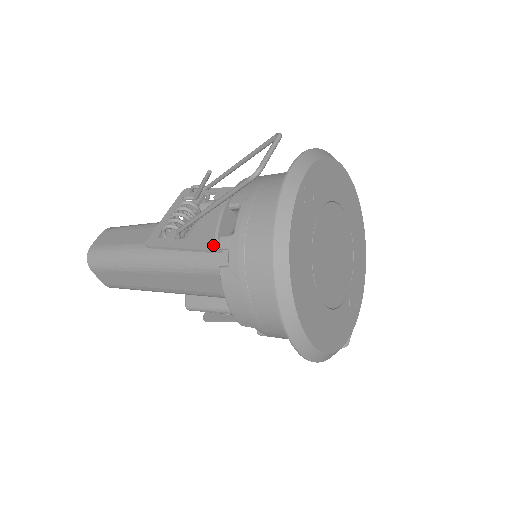
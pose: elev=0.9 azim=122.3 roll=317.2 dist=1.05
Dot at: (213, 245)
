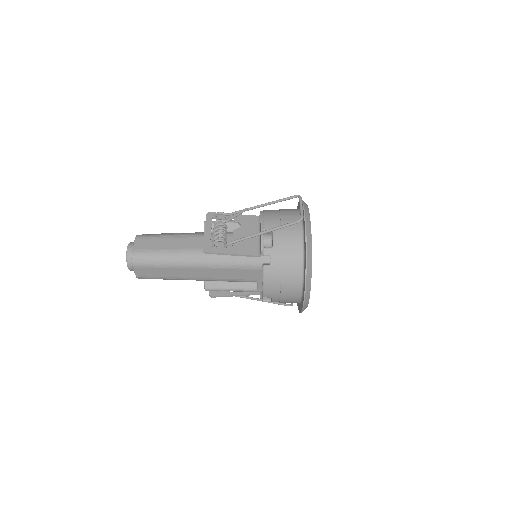
Dot at: (253, 252)
